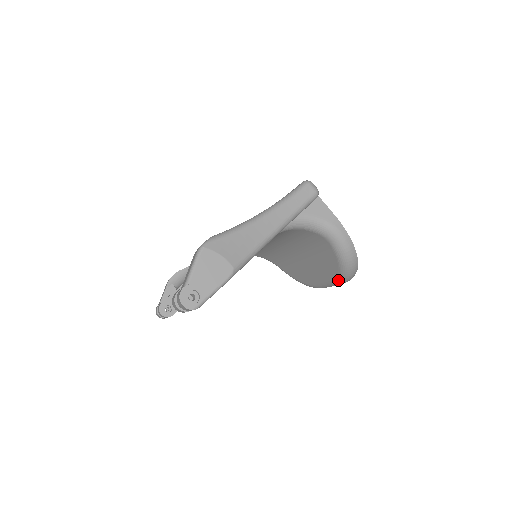
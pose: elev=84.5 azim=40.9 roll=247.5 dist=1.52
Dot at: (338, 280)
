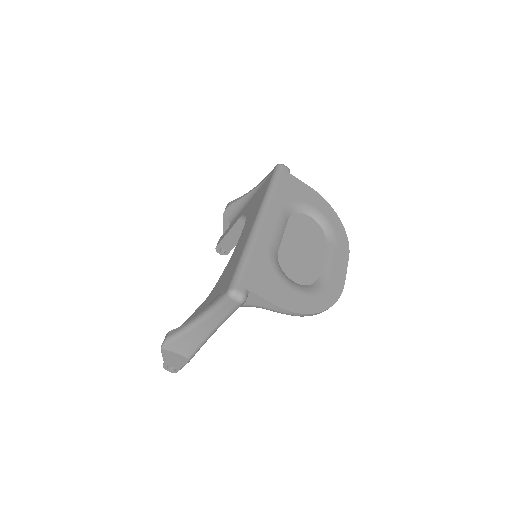
Dot at: occluded
